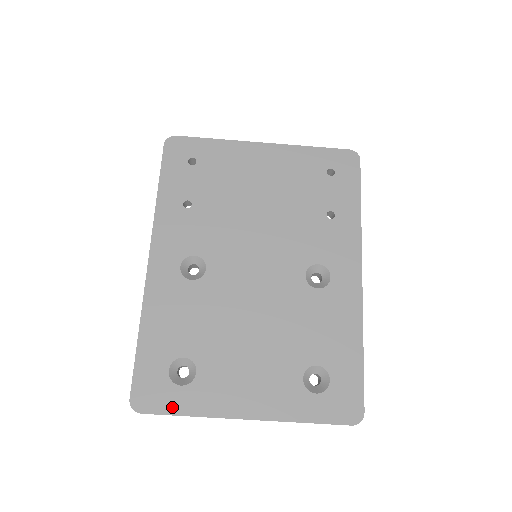
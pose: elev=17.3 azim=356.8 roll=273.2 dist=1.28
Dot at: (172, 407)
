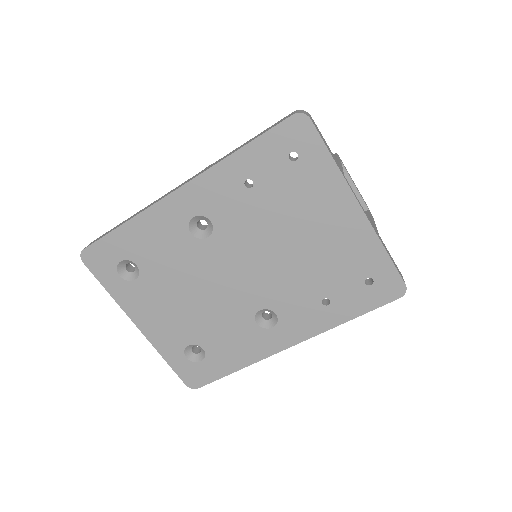
Dot at: (103, 279)
